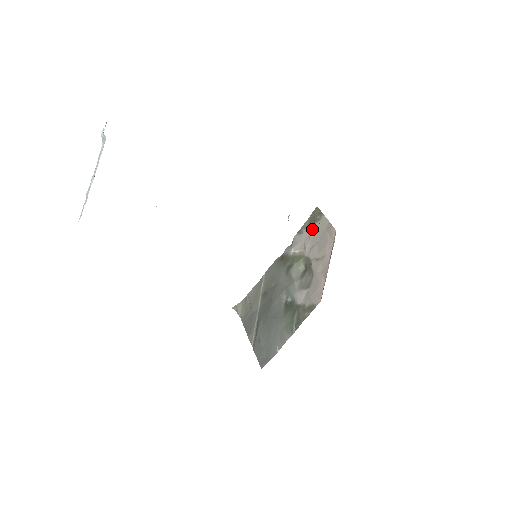
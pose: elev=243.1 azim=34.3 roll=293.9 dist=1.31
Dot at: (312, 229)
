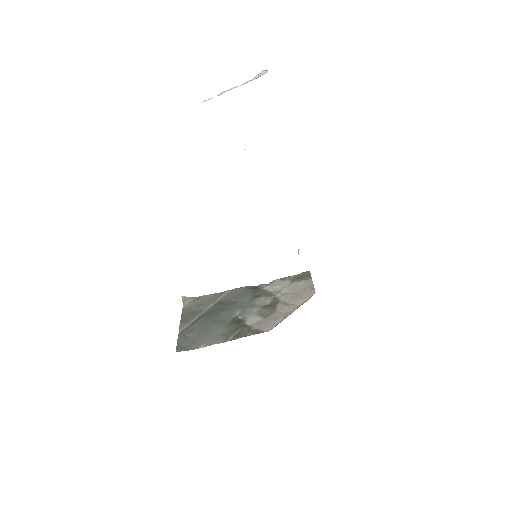
Dot at: (296, 282)
